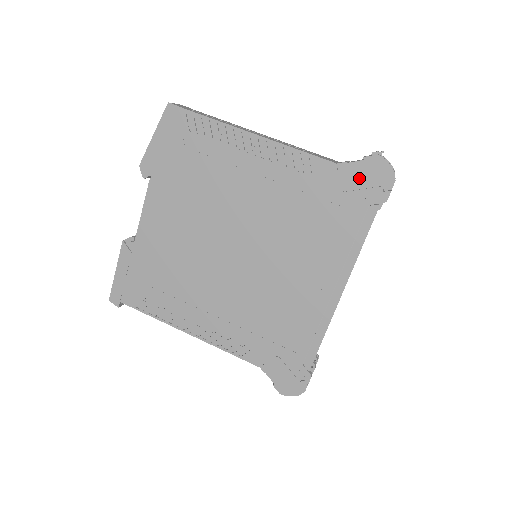
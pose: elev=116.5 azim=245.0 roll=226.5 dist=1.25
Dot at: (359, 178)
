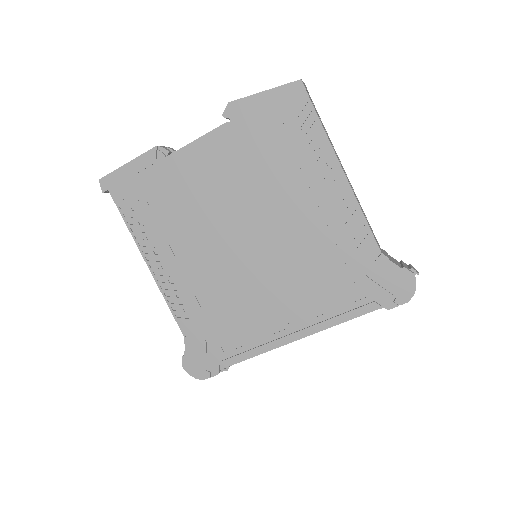
Dot at: (386, 277)
